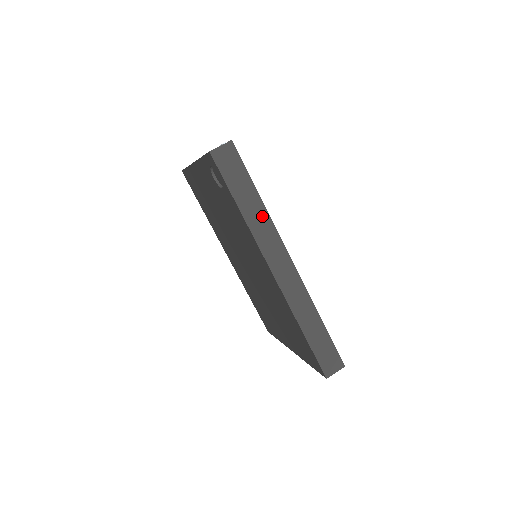
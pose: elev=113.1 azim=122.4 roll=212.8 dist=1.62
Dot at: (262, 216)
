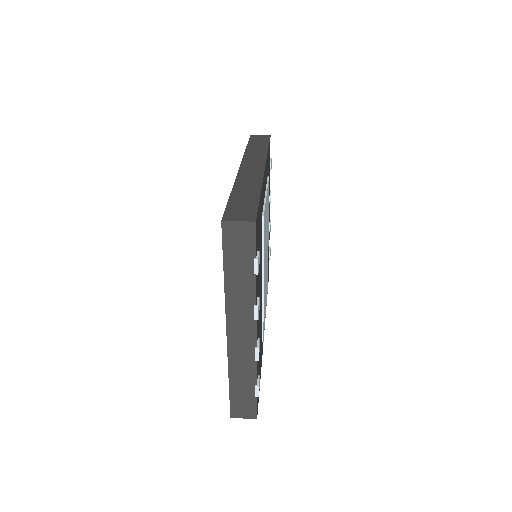
Dot at: (261, 152)
